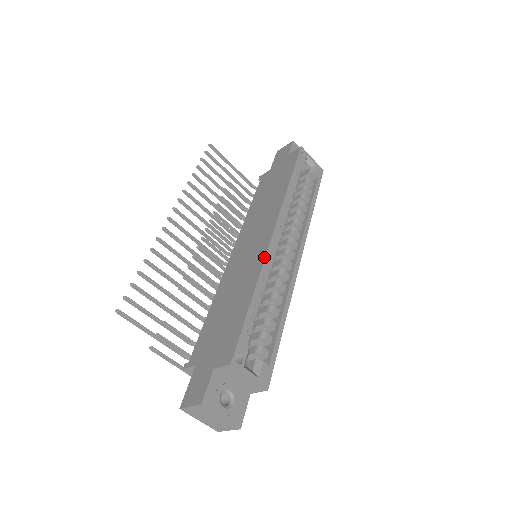
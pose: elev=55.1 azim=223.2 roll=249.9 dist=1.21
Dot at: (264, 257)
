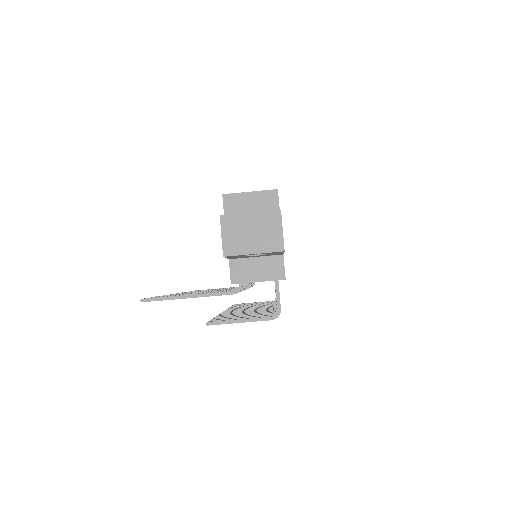
Dot at: occluded
